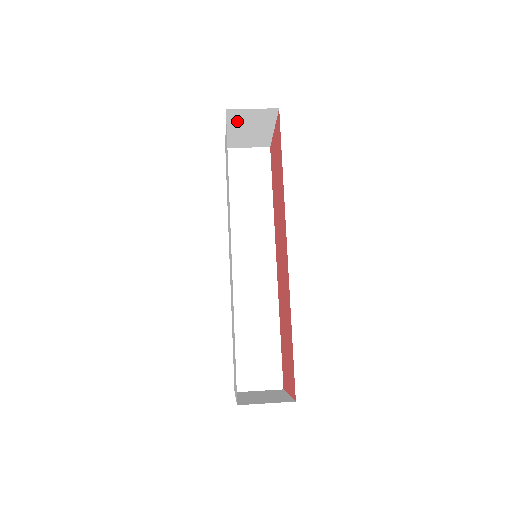
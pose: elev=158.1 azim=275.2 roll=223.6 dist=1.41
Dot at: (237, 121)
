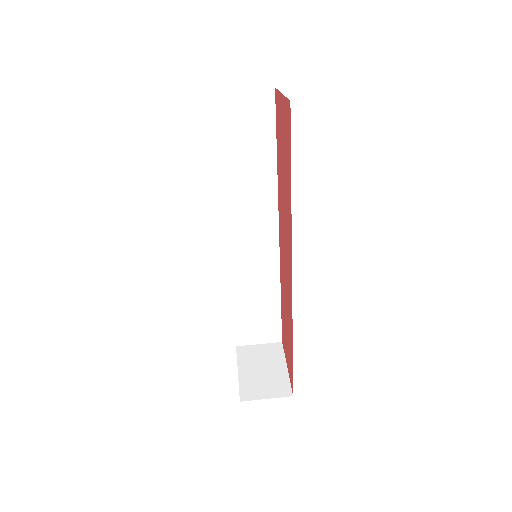
Dot at: occluded
